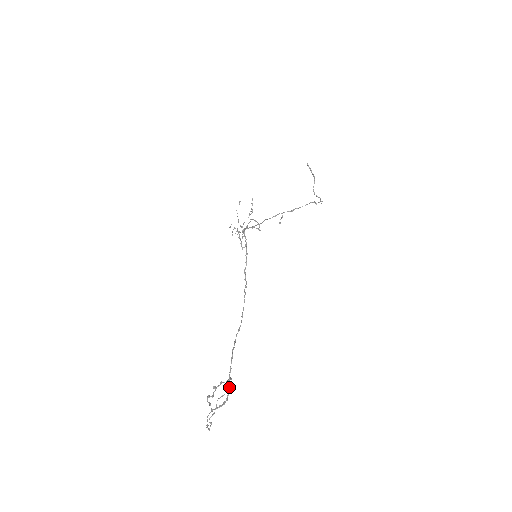
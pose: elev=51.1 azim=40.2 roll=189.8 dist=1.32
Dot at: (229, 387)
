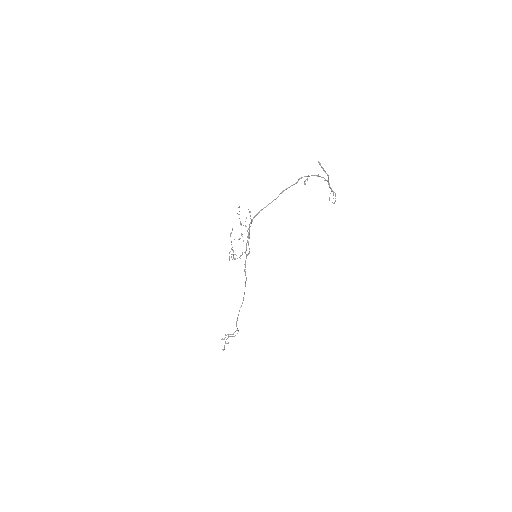
Dot at: occluded
